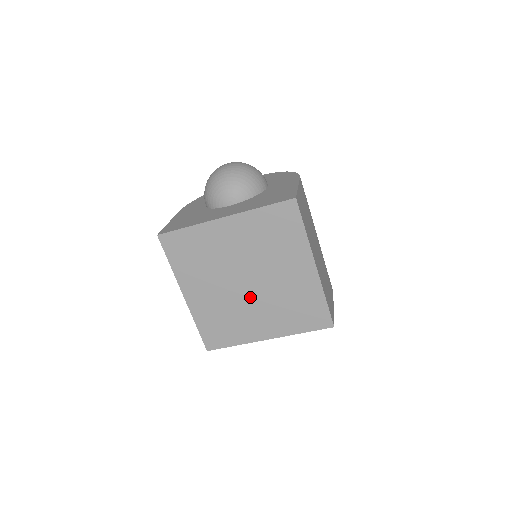
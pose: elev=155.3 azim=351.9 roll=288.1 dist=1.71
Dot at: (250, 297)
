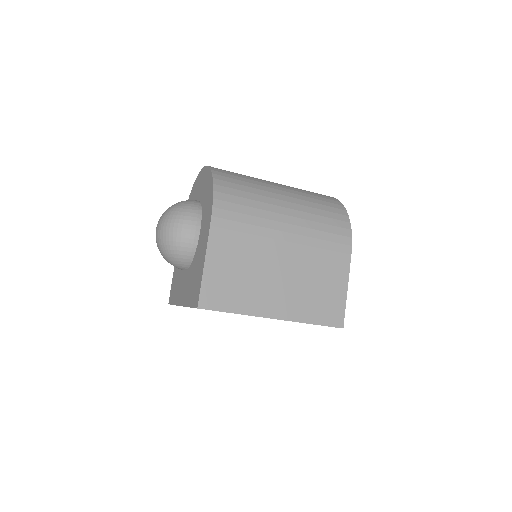
Dot at: occluded
